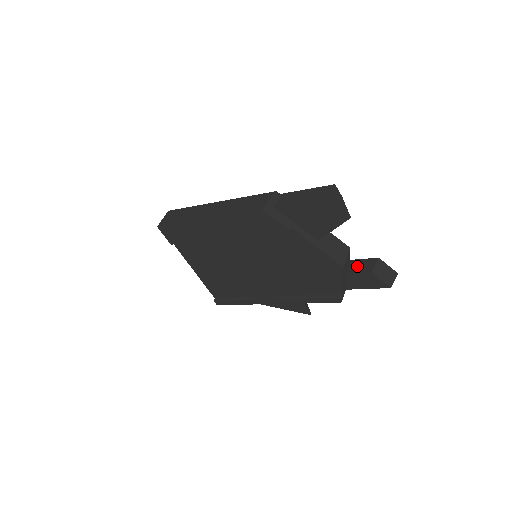
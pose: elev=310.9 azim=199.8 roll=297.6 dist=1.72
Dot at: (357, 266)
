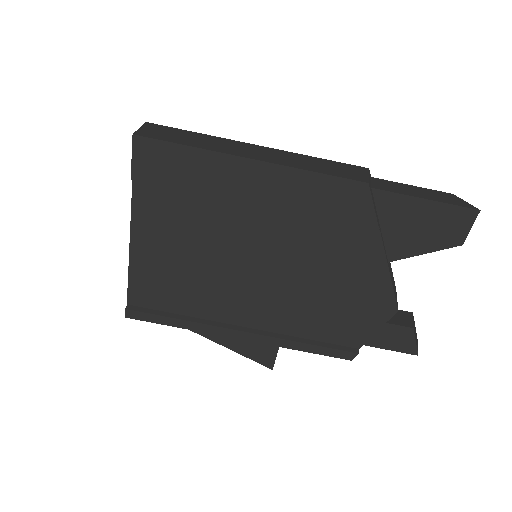
Dot at: occluded
